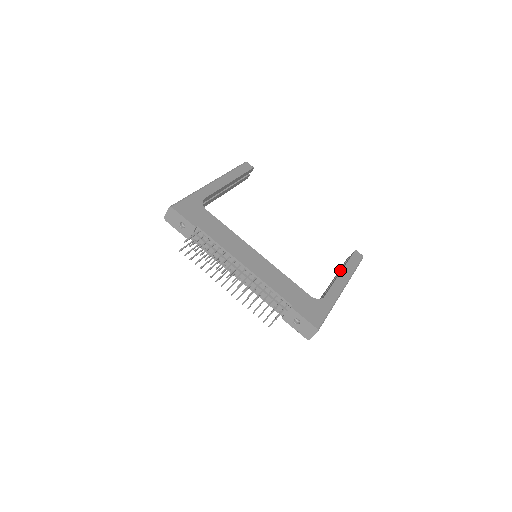
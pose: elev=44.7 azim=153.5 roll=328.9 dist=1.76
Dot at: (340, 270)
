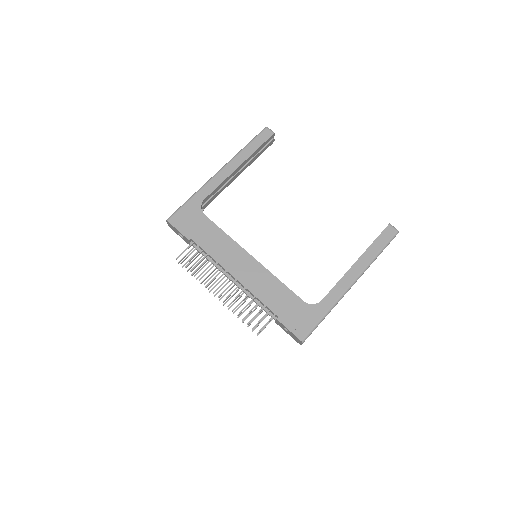
Dot at: occluded
